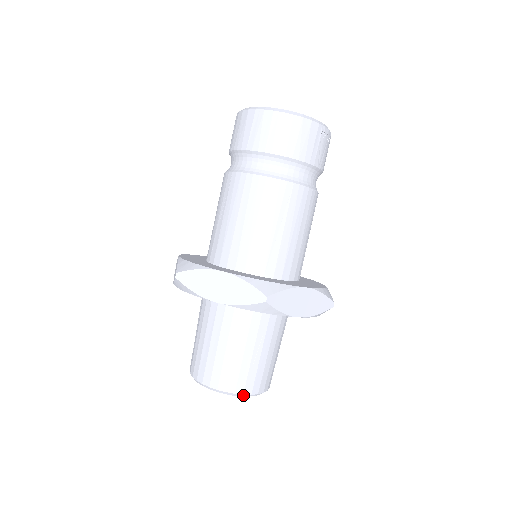
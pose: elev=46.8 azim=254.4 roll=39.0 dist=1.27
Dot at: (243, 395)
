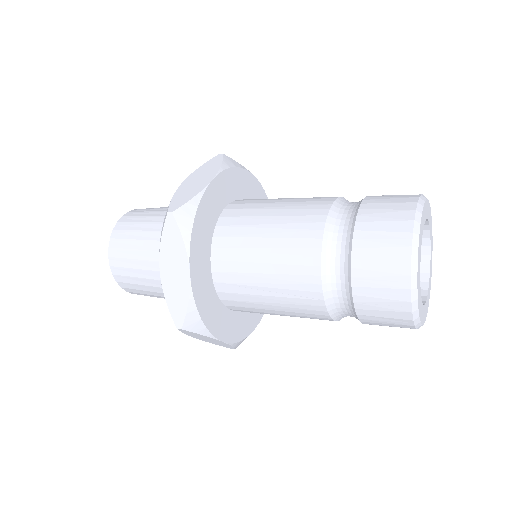
Dot at: occluded
